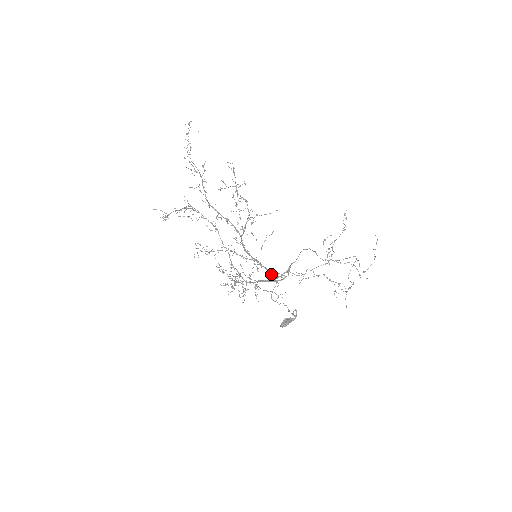
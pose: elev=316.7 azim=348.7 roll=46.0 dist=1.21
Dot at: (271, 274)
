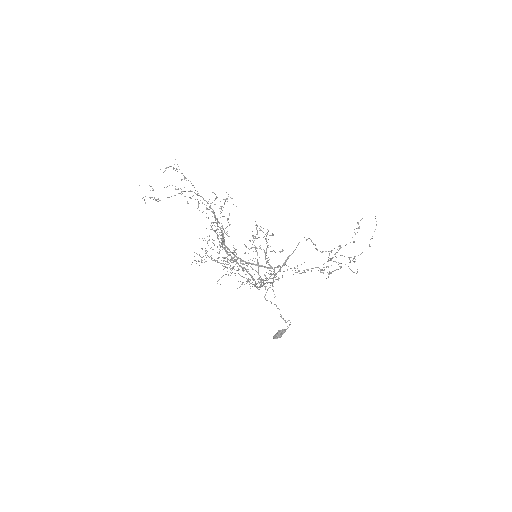
Dot at: occluded
